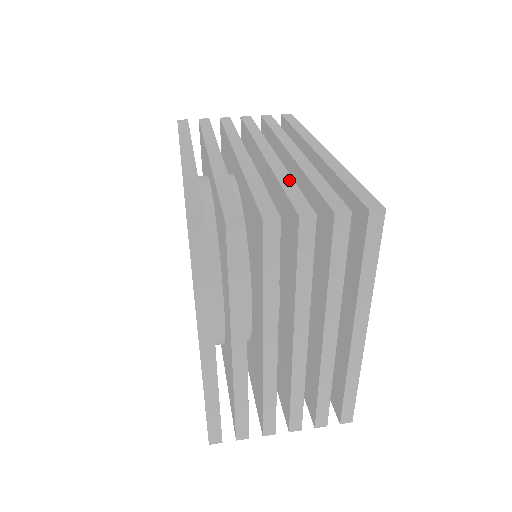
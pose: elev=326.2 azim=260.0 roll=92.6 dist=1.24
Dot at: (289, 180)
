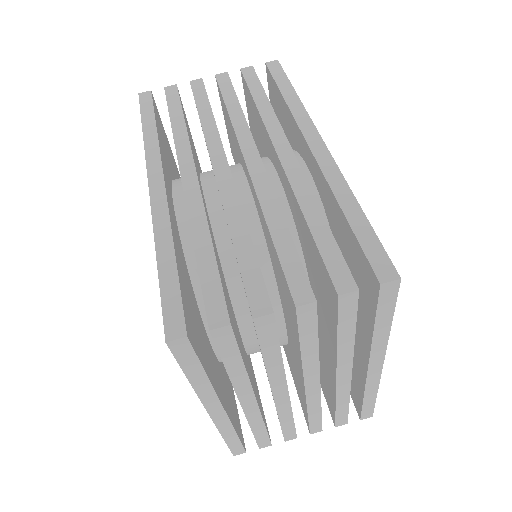
Dot at: (281, 224)
